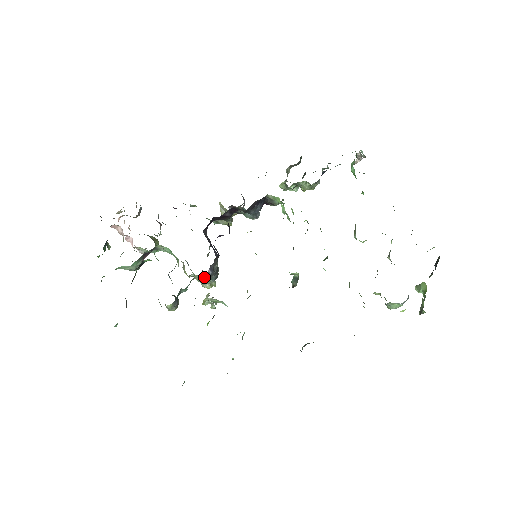
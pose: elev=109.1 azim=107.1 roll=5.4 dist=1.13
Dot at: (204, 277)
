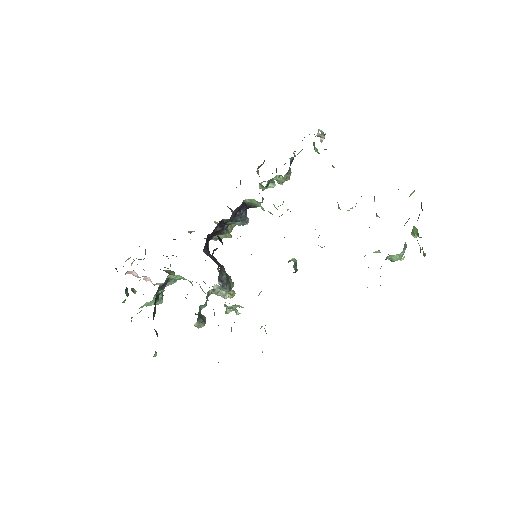
Dot at: (218, 290)
